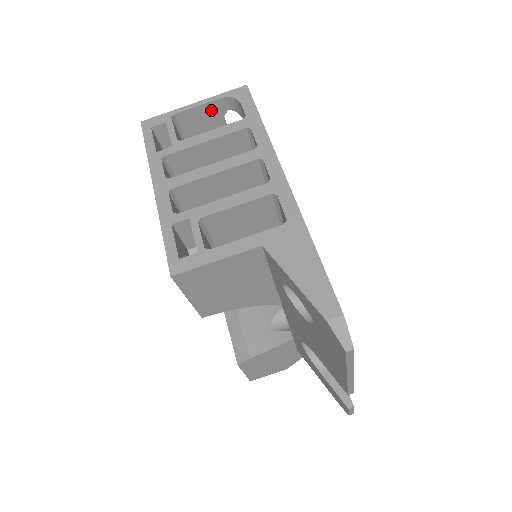
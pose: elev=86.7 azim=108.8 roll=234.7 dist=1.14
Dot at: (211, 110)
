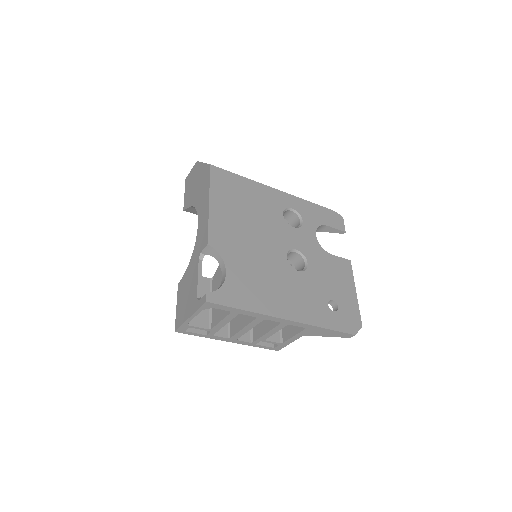
Dot at: occluded
